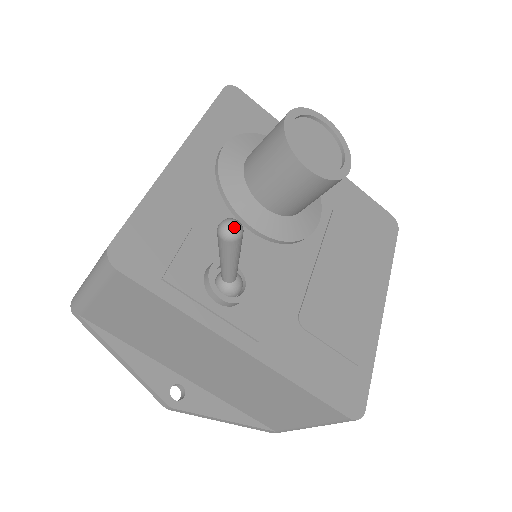
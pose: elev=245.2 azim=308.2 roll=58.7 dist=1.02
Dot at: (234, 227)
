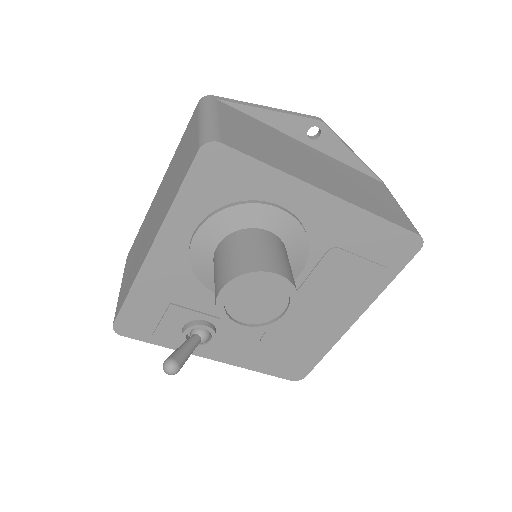
Dot at: (170, 374)
